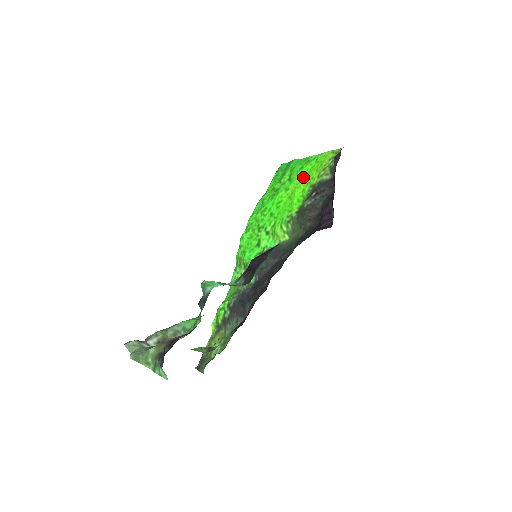
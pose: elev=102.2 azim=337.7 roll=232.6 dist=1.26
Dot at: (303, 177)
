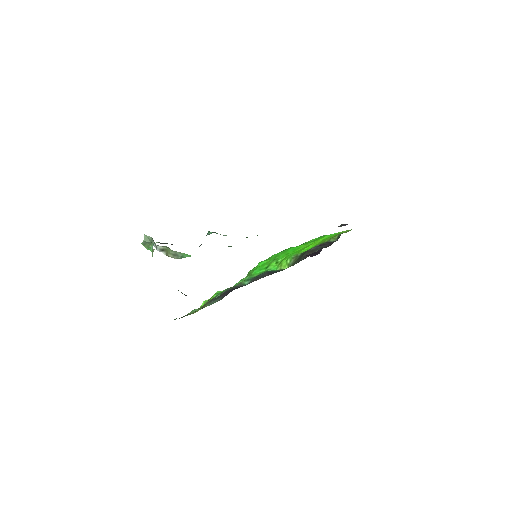
Dot at: (321, 240)
